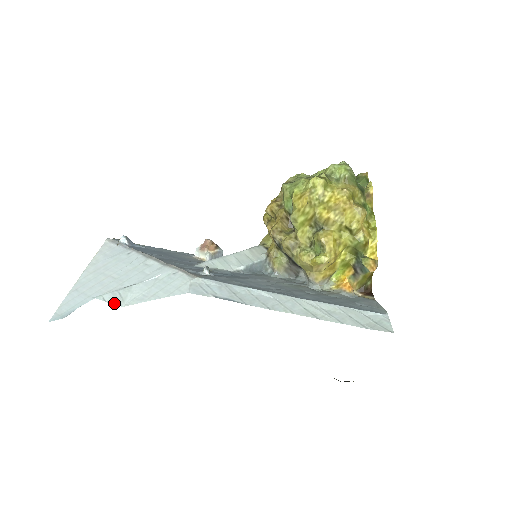
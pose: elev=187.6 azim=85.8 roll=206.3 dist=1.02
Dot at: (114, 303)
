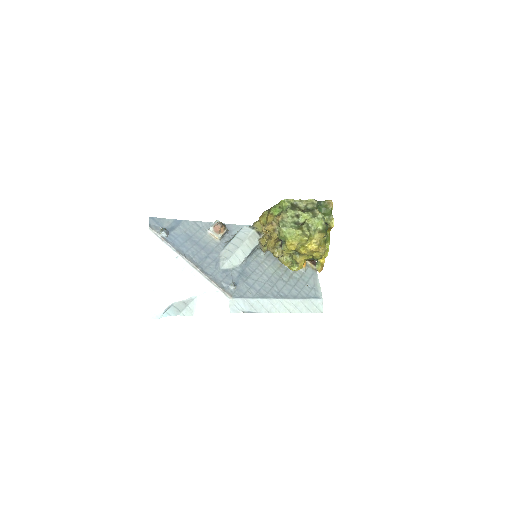
Dot at: (189, 315)
